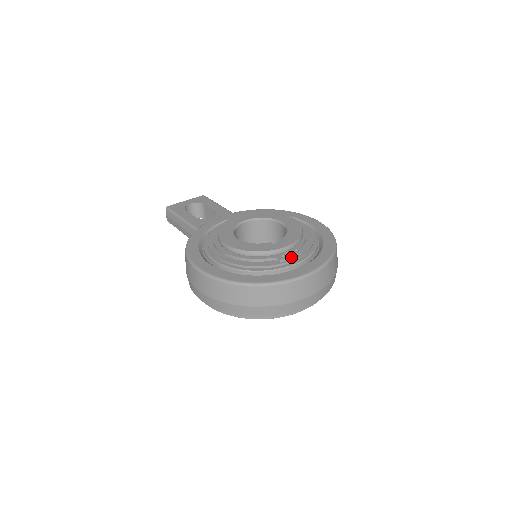
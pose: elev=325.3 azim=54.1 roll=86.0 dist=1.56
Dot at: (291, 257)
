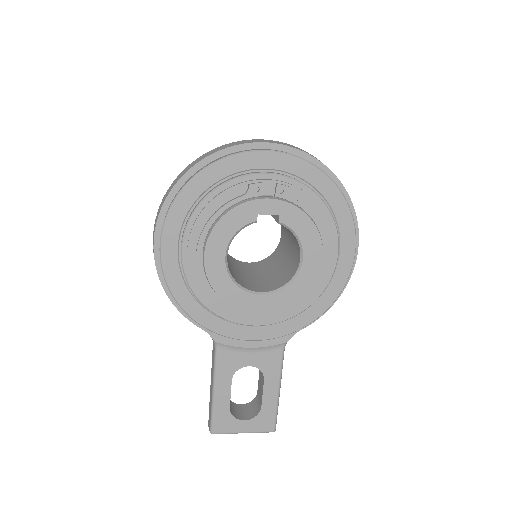
Dot at: occluded
